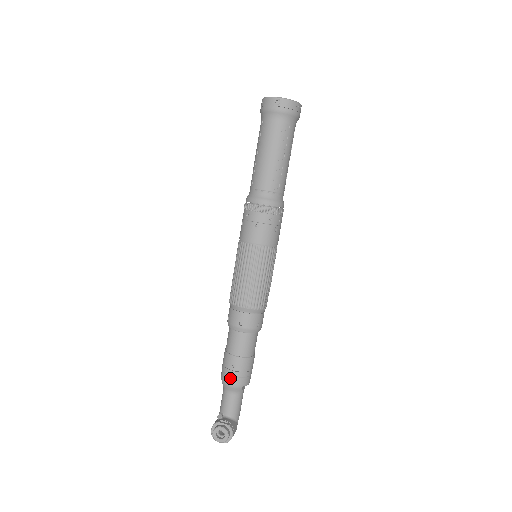
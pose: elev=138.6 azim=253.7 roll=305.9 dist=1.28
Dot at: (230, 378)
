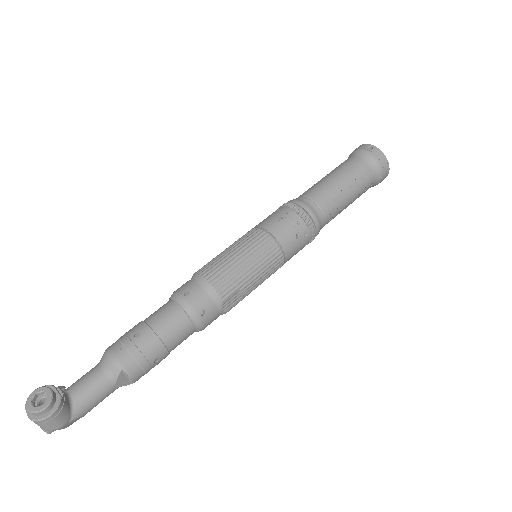
Dot at: (119, 347)
